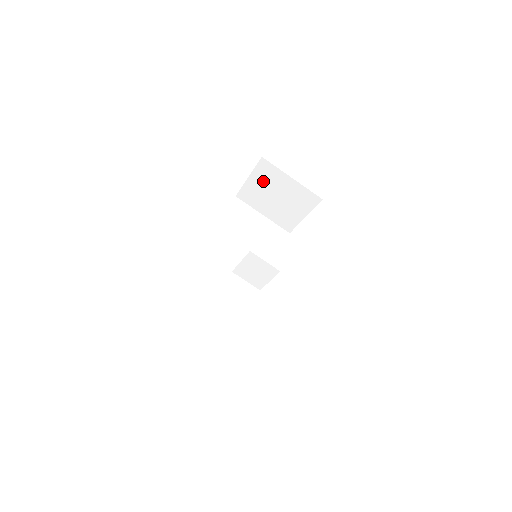
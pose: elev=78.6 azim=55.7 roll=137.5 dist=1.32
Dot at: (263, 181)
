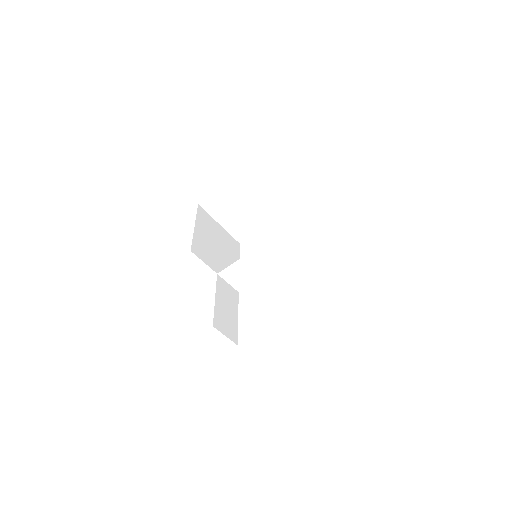
Dot at: (237, 191)
